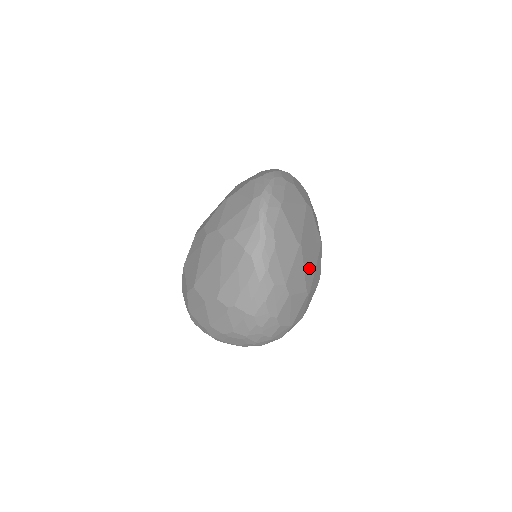
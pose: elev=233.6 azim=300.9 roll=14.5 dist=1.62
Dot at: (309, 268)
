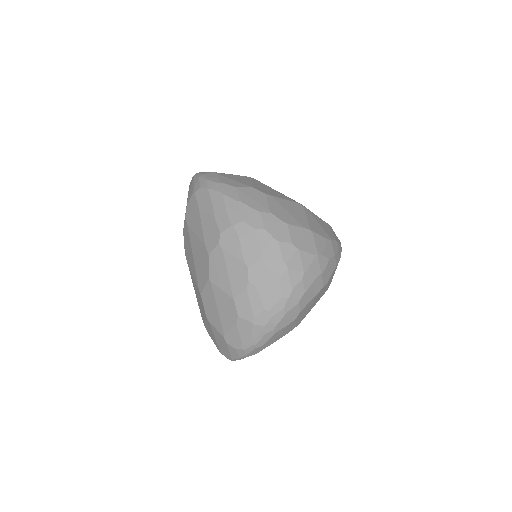
Dot at: occluded
